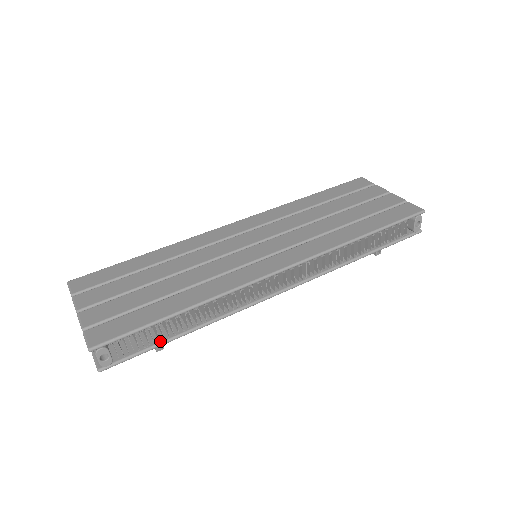
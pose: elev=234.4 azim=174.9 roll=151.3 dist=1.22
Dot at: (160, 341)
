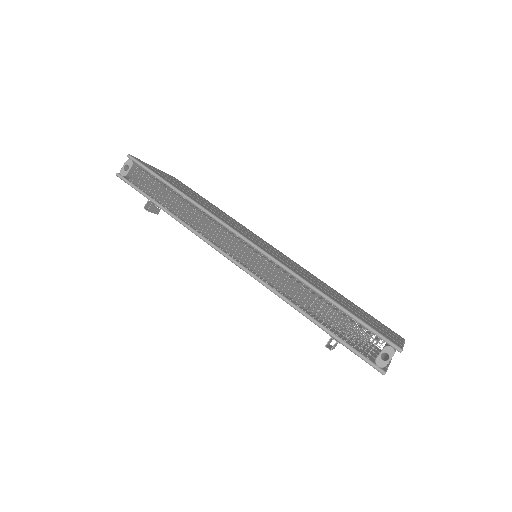
Dot at: (151, 196)
